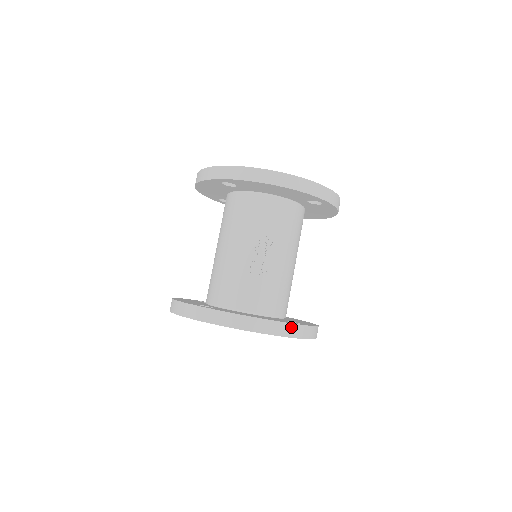
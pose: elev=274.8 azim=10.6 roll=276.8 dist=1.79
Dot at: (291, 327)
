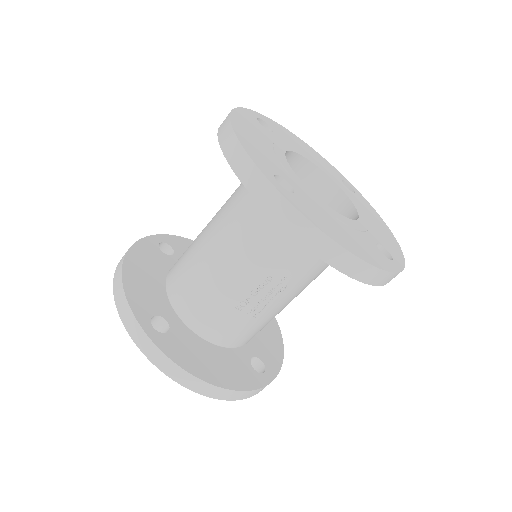
Dot at: (252, 392)
